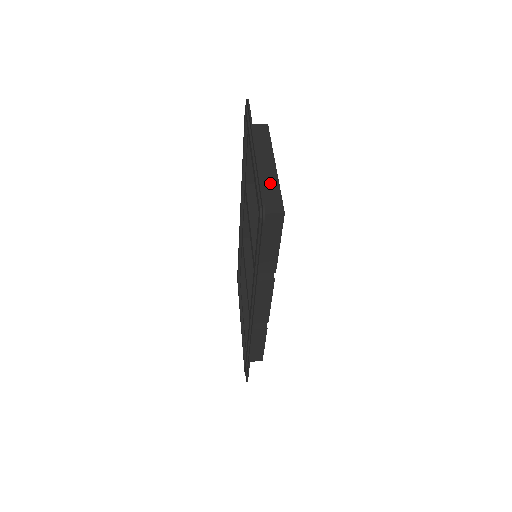
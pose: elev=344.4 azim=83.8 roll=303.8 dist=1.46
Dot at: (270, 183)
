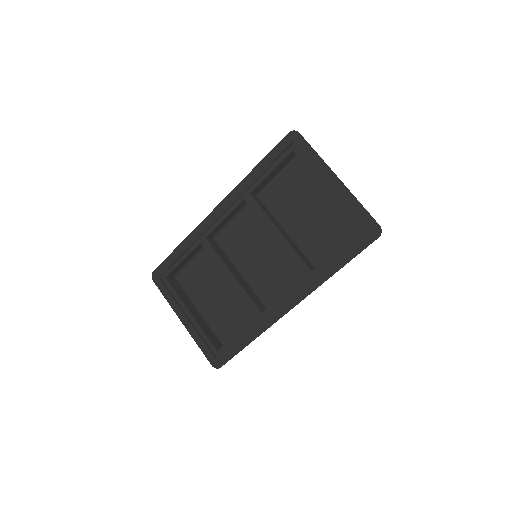
Dot at: occluded
